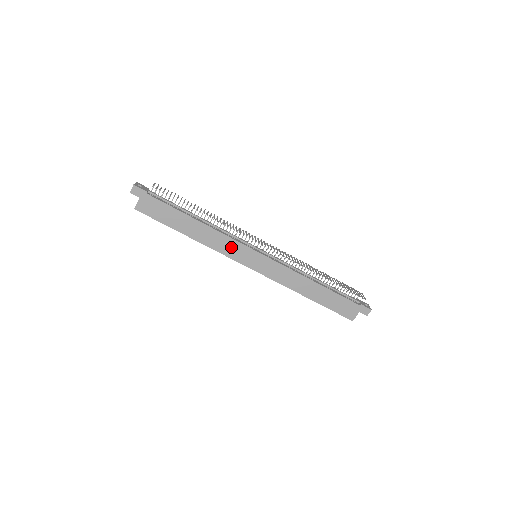
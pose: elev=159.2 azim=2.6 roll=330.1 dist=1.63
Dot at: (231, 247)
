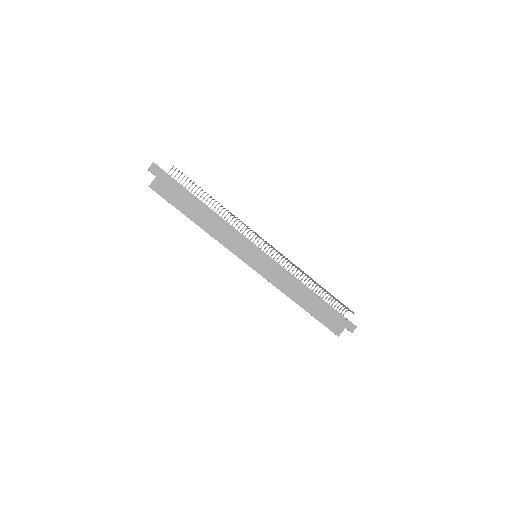
Dot at: (235, 241)
